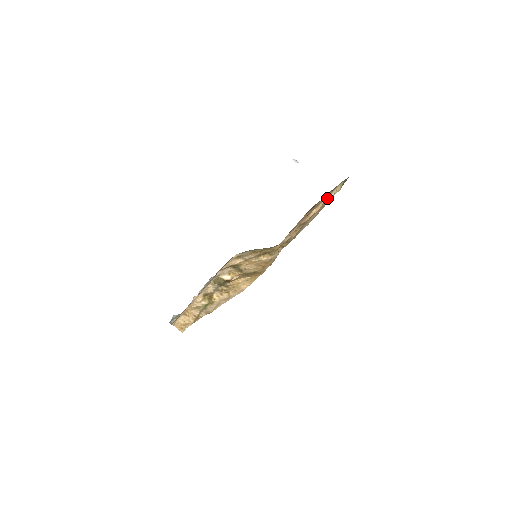
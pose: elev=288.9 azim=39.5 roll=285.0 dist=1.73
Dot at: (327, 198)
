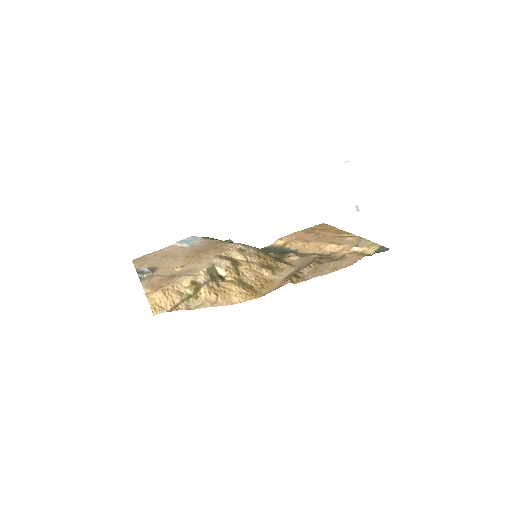
Dot at: (354, 247)
